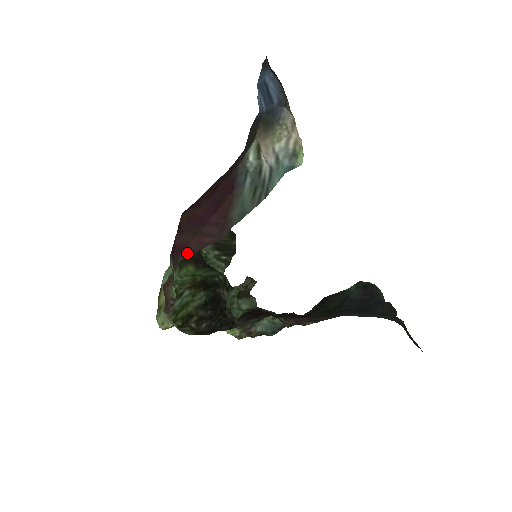
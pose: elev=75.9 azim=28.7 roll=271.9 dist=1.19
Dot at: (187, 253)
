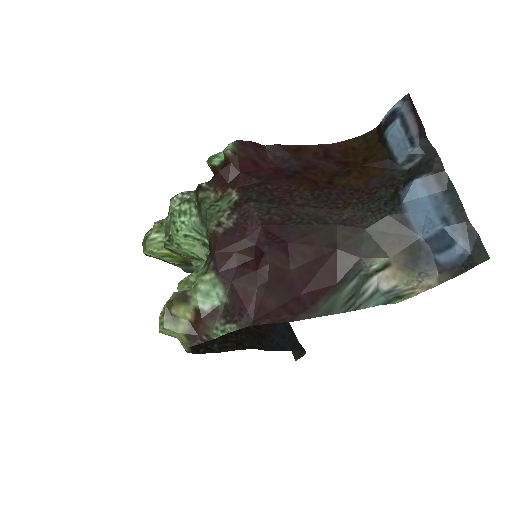
Dot at: (263, 321)
